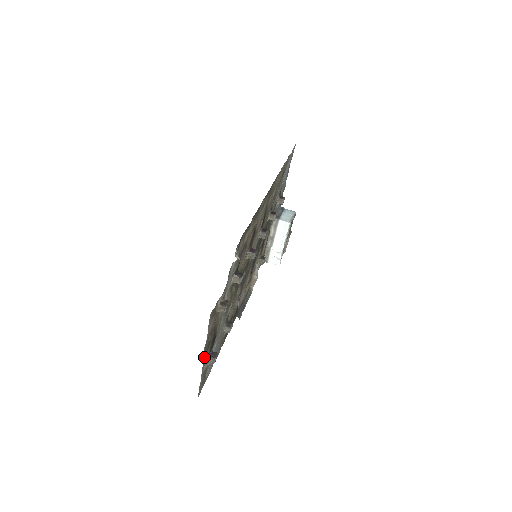
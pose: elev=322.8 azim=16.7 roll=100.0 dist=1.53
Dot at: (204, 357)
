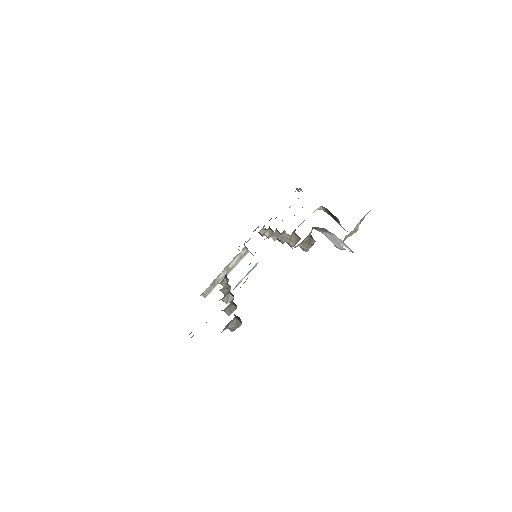
Dot at: occluded
